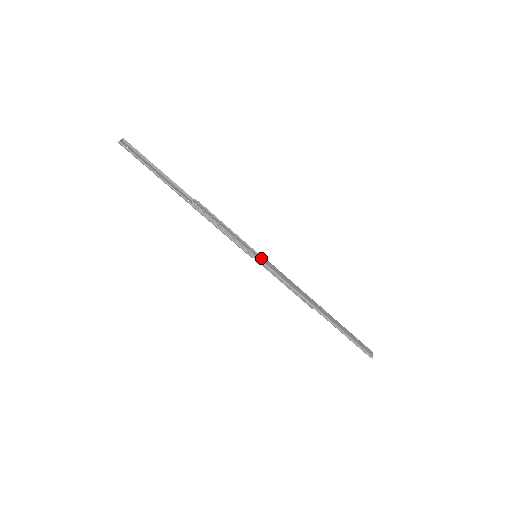
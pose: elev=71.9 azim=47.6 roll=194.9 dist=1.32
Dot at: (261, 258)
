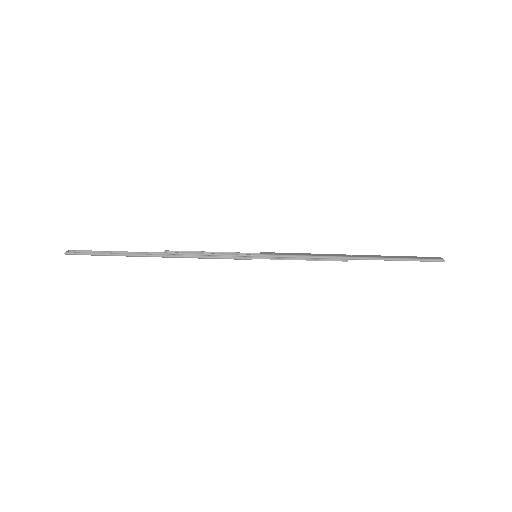
Dot at: (261, 253)
